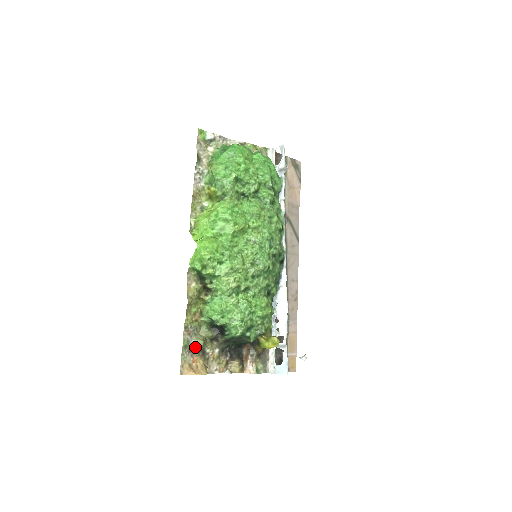
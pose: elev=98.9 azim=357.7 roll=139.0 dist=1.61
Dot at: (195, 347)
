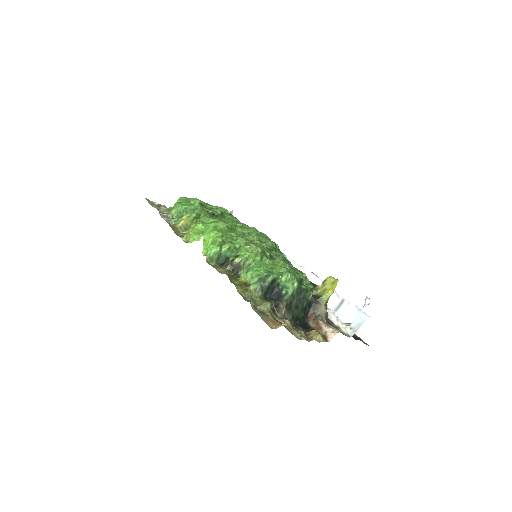
Dot at: (264, 310)
